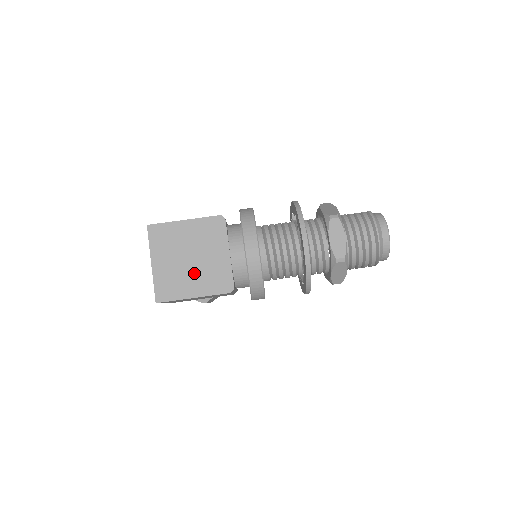
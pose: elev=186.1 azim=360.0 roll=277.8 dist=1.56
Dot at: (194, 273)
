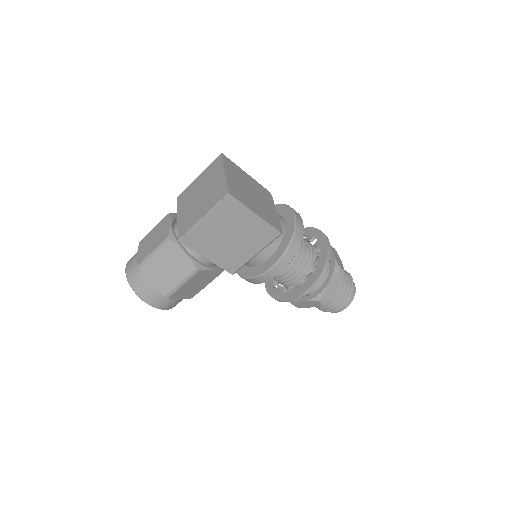
Dot at: (255, 202)
